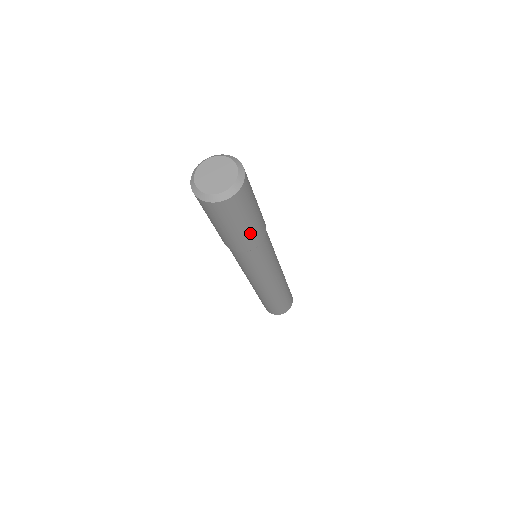
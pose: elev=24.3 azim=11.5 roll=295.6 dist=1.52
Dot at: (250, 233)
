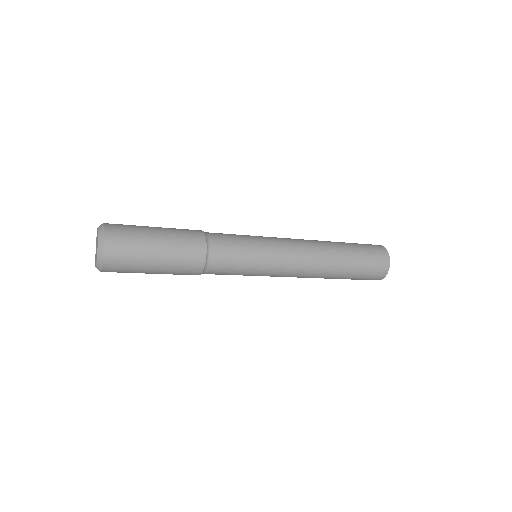
Dot at: (176, 246)
